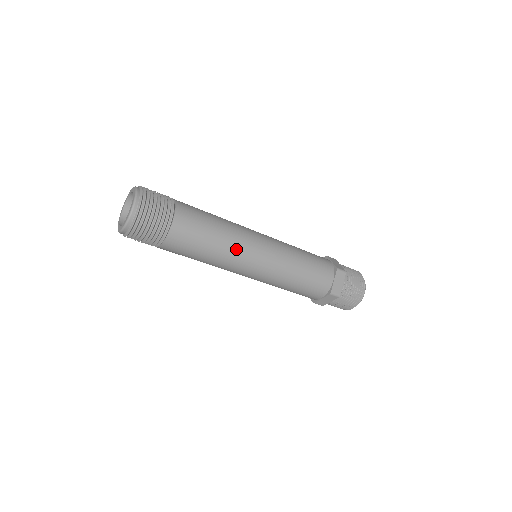
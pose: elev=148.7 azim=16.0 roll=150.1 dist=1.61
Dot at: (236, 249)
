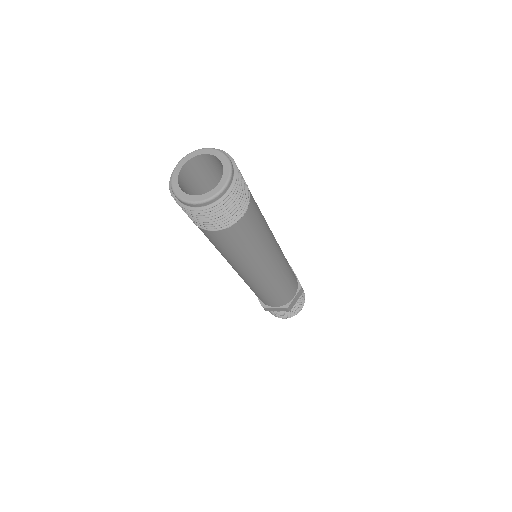
Dot at: (264, 256)
